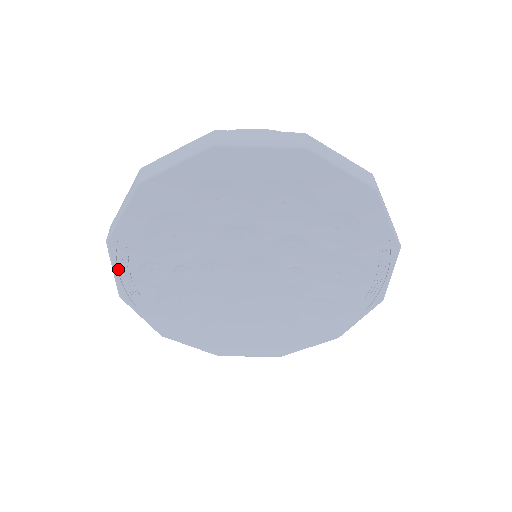
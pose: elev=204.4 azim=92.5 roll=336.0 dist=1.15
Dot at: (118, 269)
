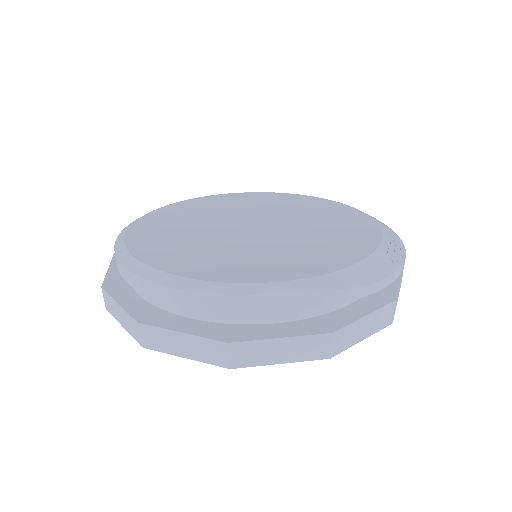
Dot at: occluded
